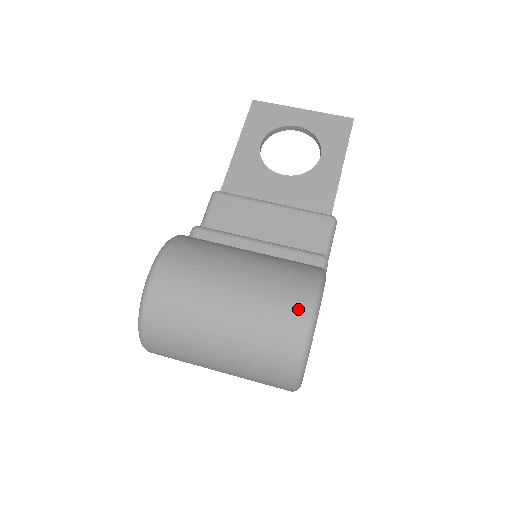
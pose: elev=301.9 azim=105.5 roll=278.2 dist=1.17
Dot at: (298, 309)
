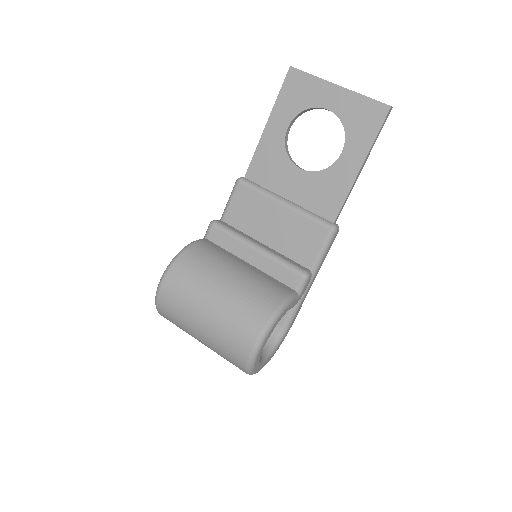
Dot at: (245, 344)
